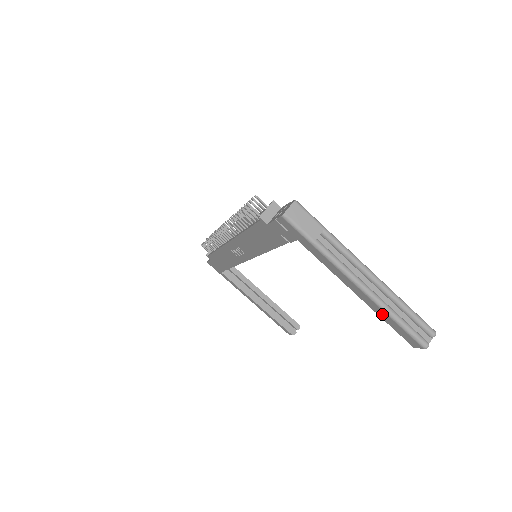
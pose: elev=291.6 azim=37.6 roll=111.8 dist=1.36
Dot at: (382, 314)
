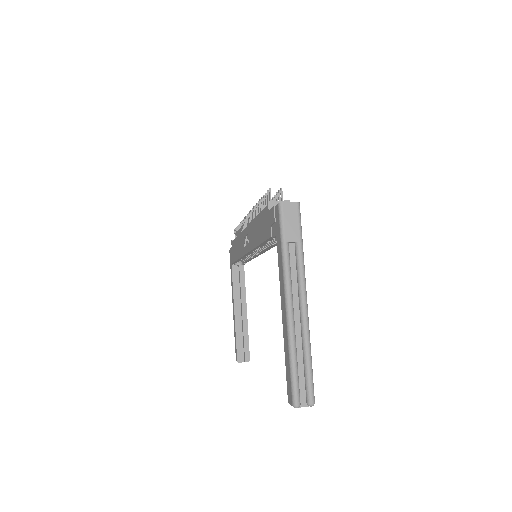
Dot at: (286, 347)
